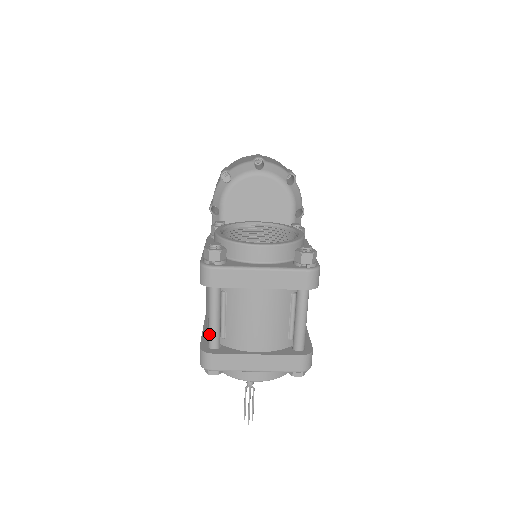
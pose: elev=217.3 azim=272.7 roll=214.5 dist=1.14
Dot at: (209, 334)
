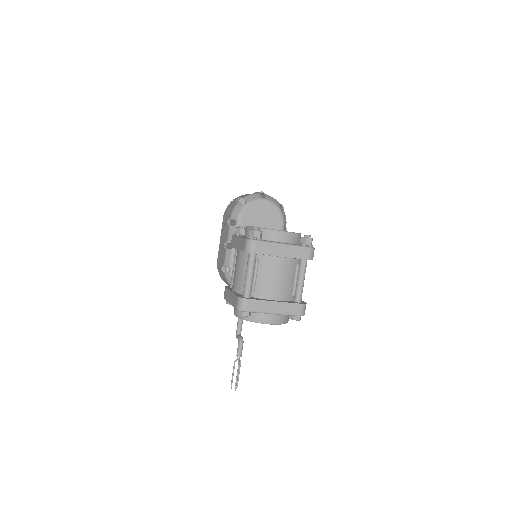
Dot at: (245, 287)
